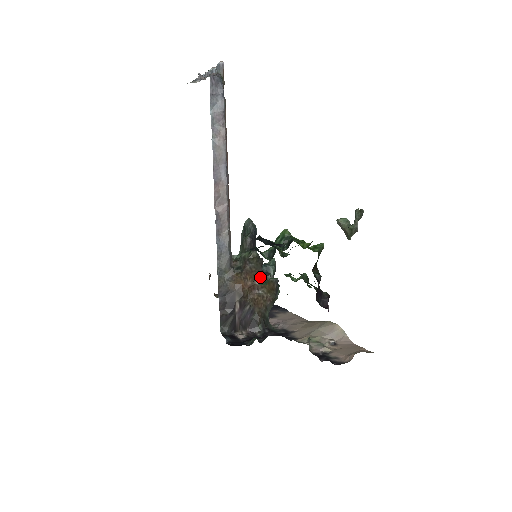
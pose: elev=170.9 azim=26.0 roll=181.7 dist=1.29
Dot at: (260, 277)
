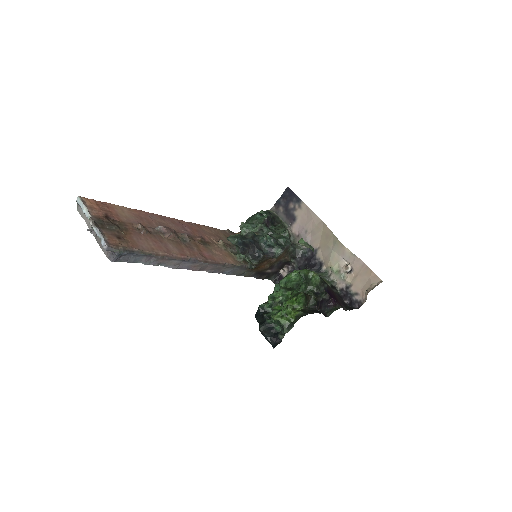
Dot at: (269, 258)
